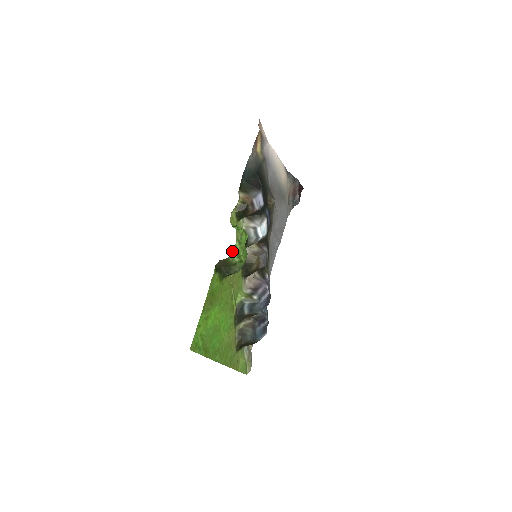
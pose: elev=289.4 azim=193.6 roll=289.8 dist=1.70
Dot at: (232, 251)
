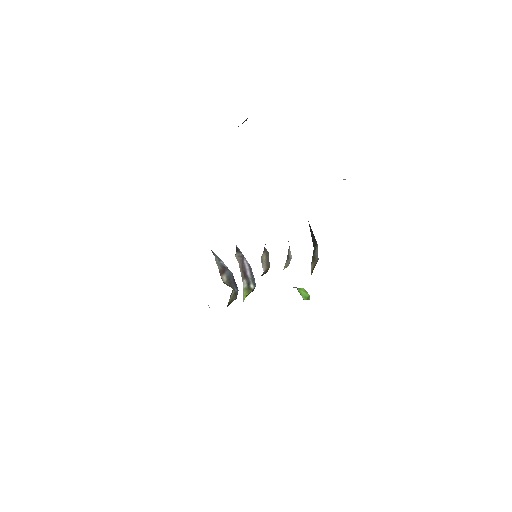
Dot at: occluded
